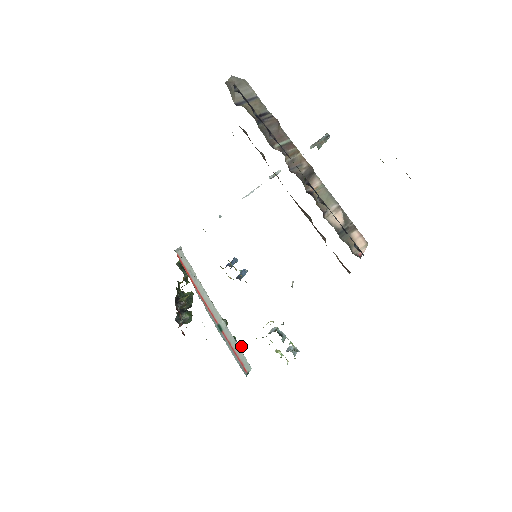
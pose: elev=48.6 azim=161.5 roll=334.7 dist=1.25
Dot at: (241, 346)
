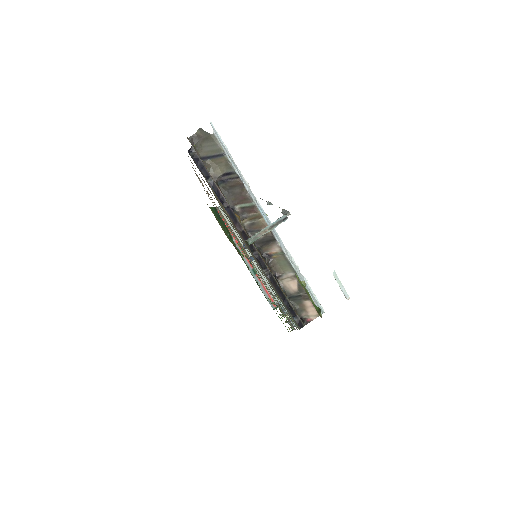
Dot at: occluded
